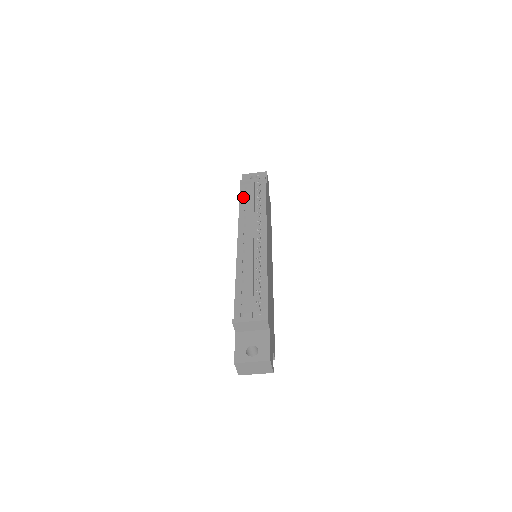
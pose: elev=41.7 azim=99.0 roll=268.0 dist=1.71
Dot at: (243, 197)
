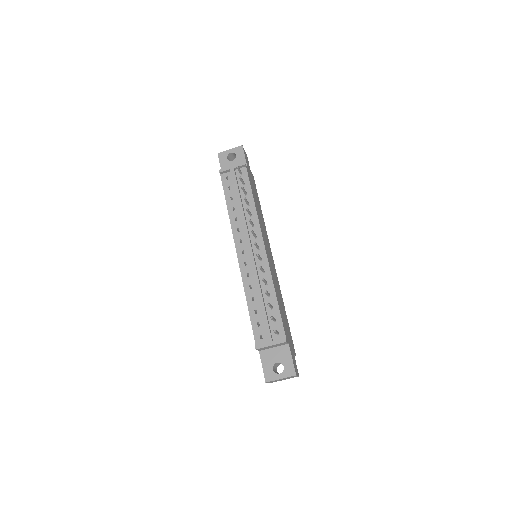
Dot at: (227, 191)
